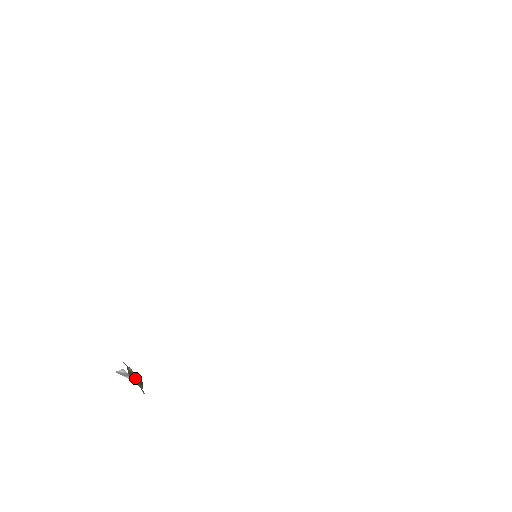
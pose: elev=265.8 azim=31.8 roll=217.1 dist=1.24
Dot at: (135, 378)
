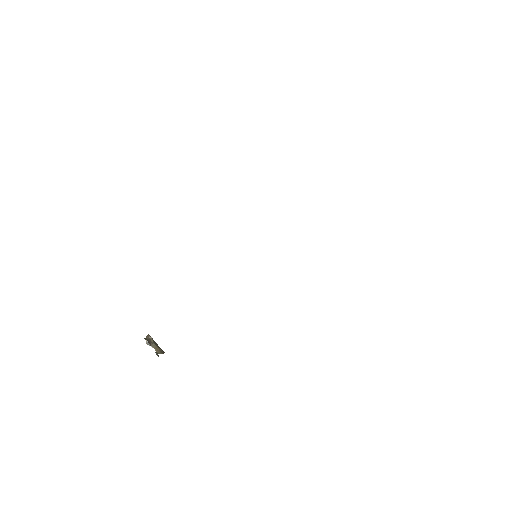
Dot at: (153, 344)
